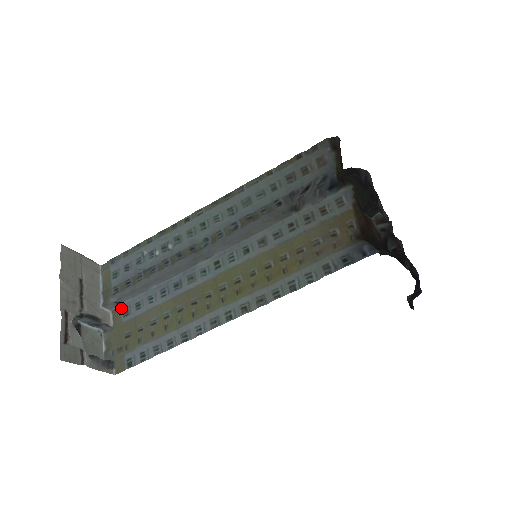
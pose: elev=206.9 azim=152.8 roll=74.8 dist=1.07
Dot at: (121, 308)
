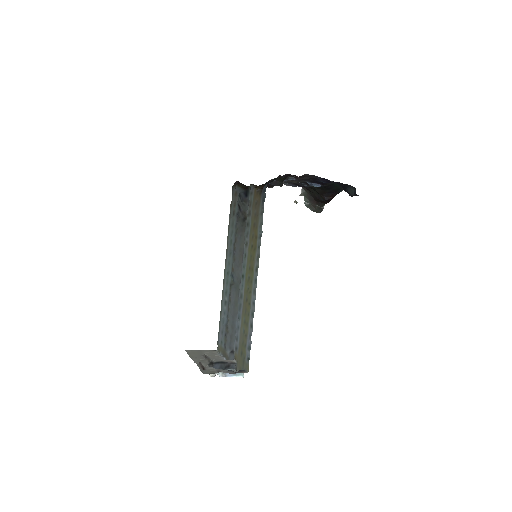
Dot at: (234, 351)
